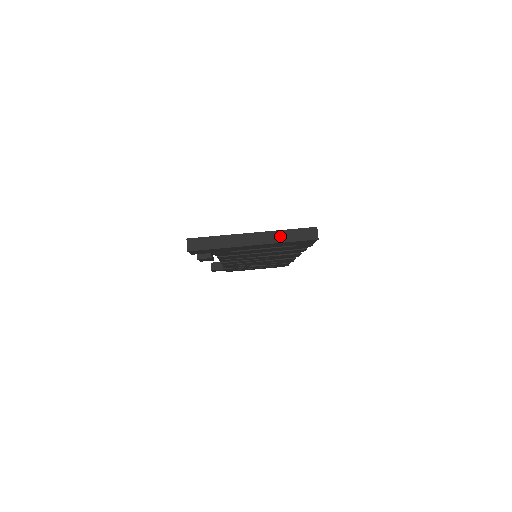
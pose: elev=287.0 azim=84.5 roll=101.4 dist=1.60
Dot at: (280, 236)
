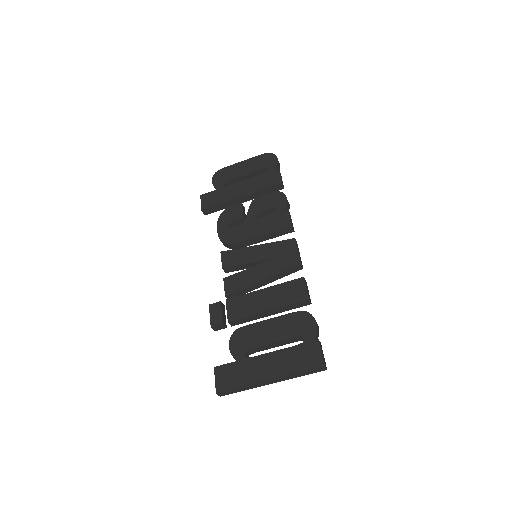
Dot at: (294, 376)
